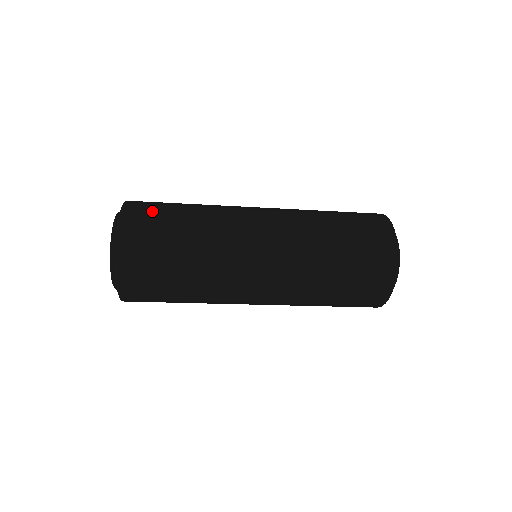
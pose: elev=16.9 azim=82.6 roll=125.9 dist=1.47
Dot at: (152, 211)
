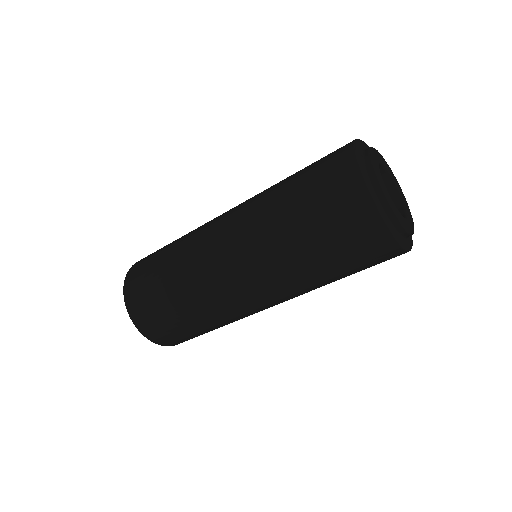
Dot at: (151, 254)
